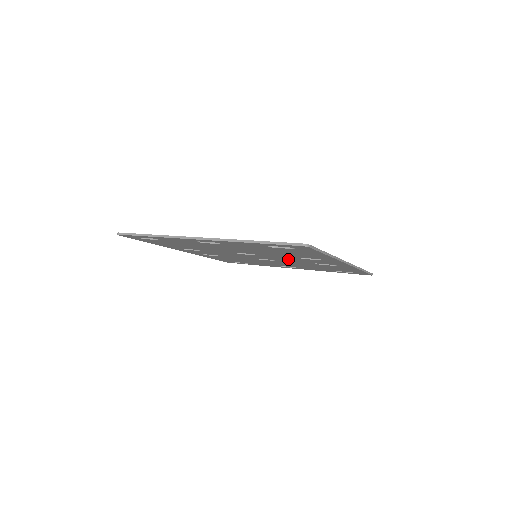
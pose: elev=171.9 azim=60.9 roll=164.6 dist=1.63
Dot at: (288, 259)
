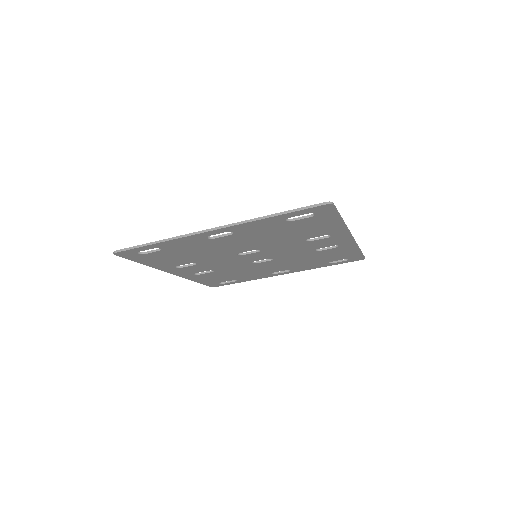
Dot at: (291, 249)
